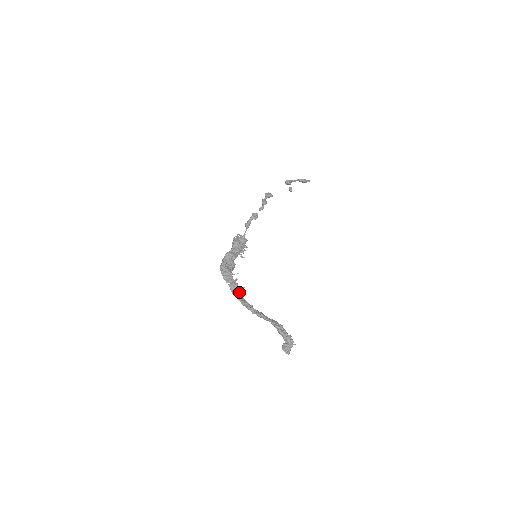
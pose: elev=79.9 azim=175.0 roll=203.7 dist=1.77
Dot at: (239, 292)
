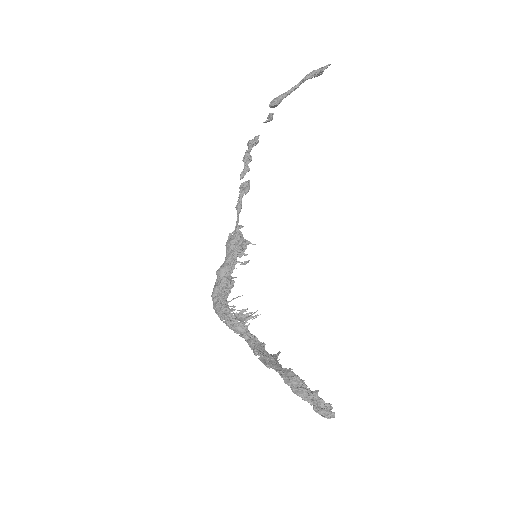
Dot at: (240, 329)
